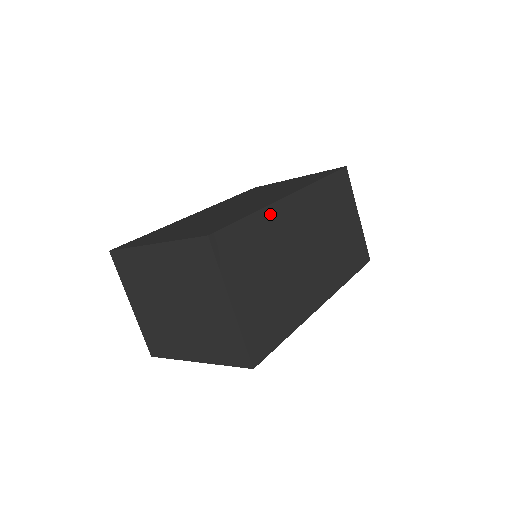
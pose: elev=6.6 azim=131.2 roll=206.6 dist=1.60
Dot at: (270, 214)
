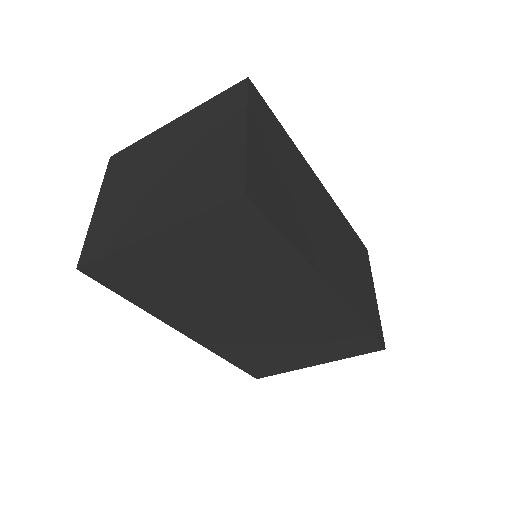
Dot at: (300, 158)
